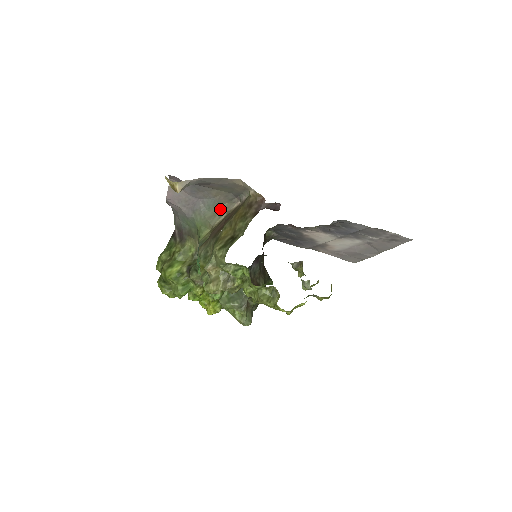
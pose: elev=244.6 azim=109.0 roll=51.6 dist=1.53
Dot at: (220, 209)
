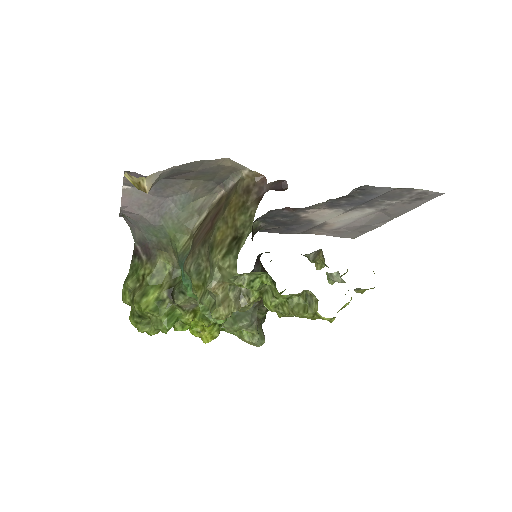
Dot at: (198, 206)
